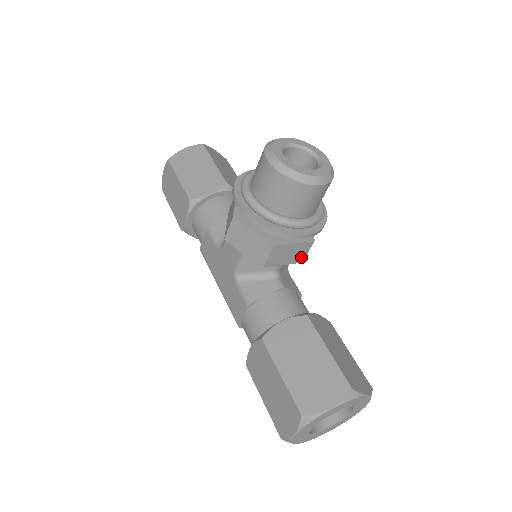
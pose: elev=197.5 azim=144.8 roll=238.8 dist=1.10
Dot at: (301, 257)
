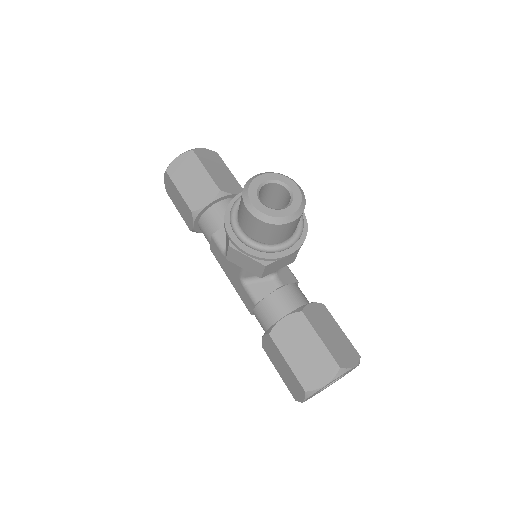
Dot at: (291, 260)
